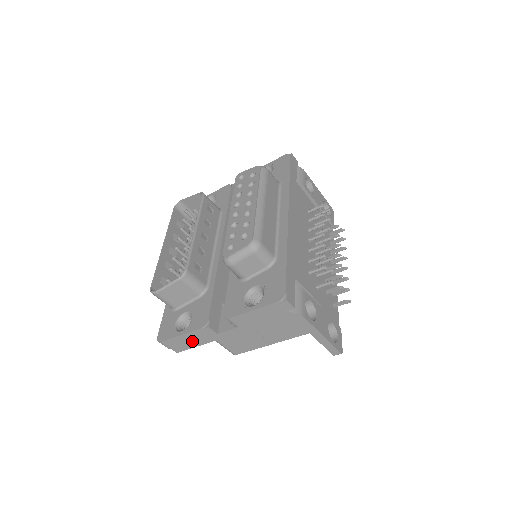
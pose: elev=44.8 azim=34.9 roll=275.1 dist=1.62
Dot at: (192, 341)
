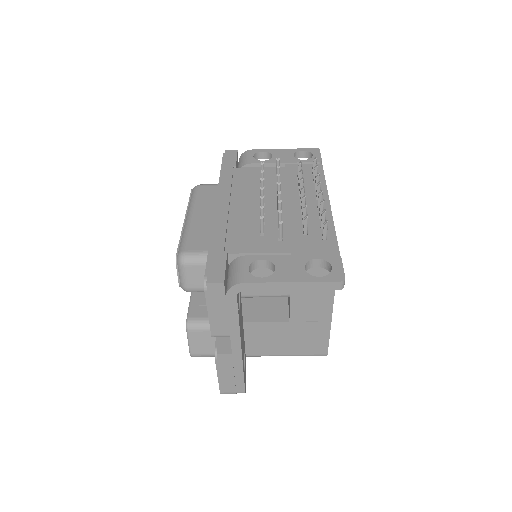
Dot at: (232, 375)
